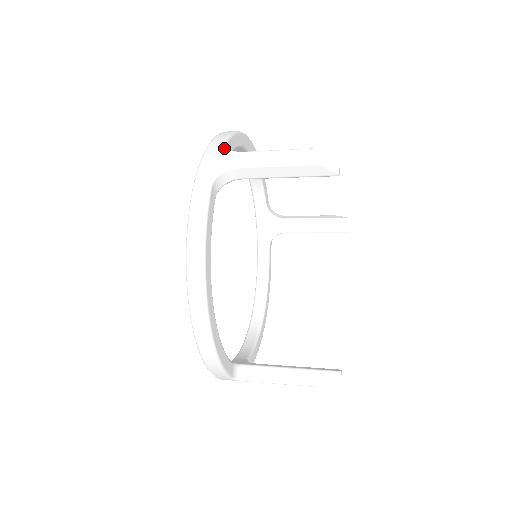
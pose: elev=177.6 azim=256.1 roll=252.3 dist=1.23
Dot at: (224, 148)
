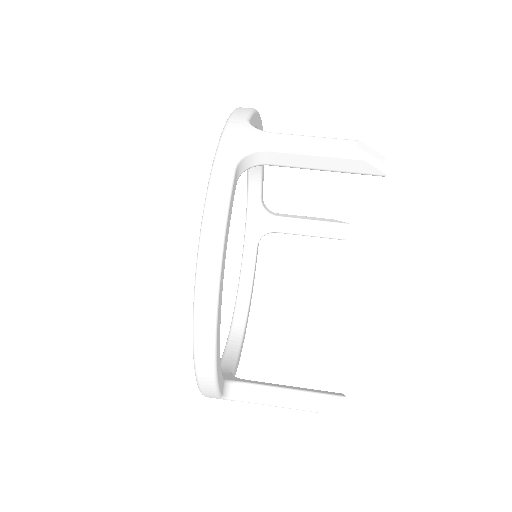
Dot at: (249, 125)
